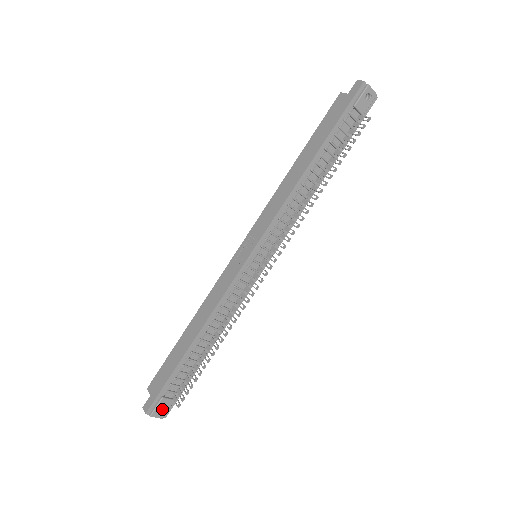
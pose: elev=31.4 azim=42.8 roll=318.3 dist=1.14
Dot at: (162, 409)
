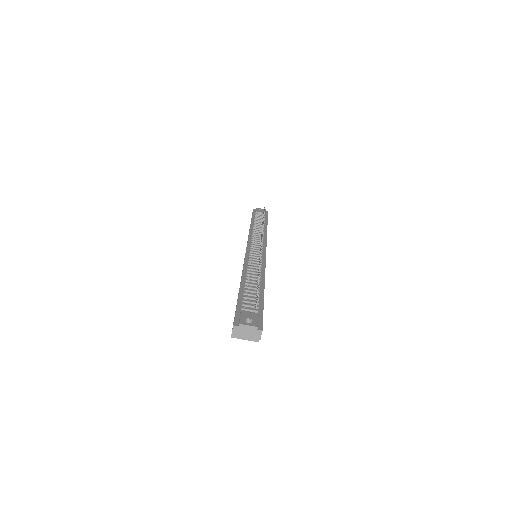
Dot at: (251, 324)
